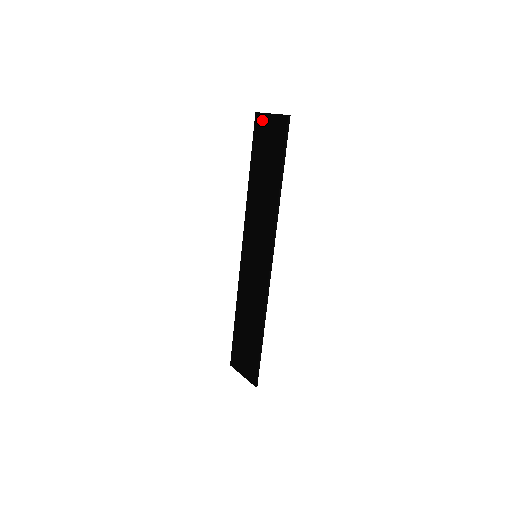
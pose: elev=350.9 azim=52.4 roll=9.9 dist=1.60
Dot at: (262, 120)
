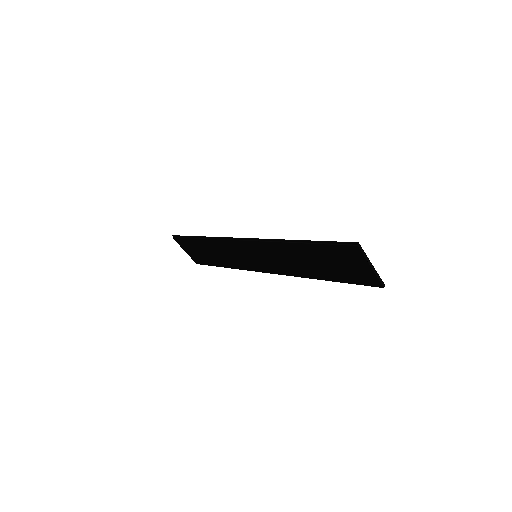
Dot at: (357, 257)
